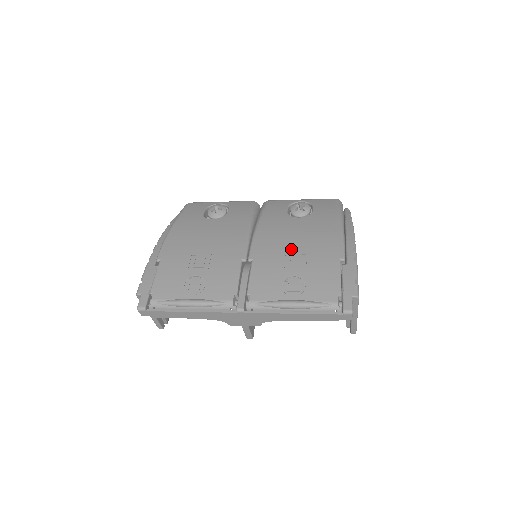
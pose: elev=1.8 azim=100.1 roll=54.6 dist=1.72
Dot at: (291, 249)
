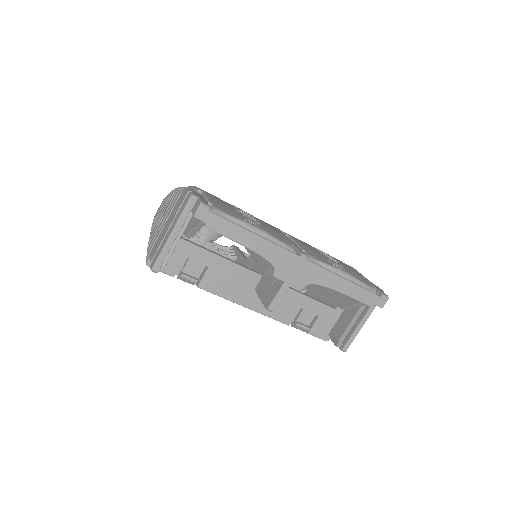
Dot at: occluded
